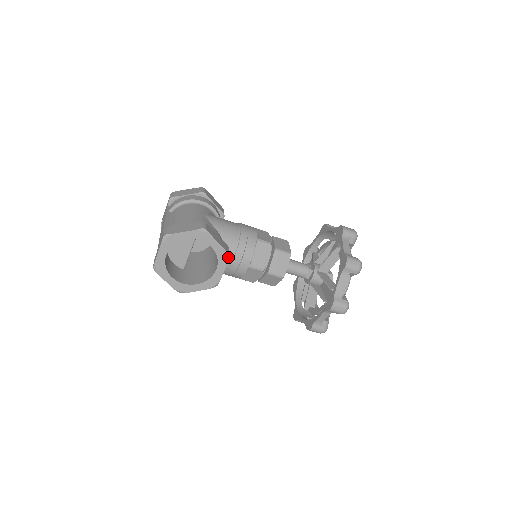
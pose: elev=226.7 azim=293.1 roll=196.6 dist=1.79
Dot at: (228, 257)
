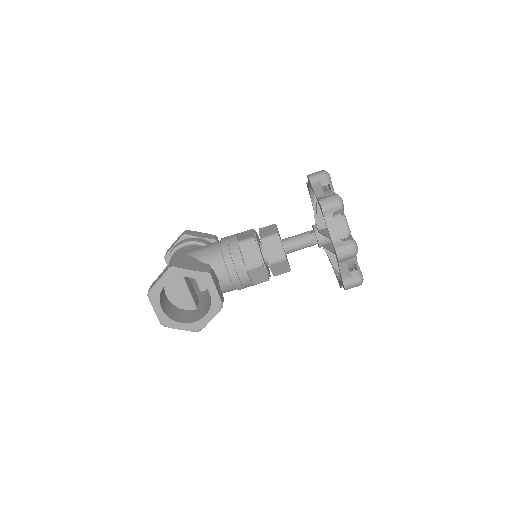
Dot at: (210, 276)
